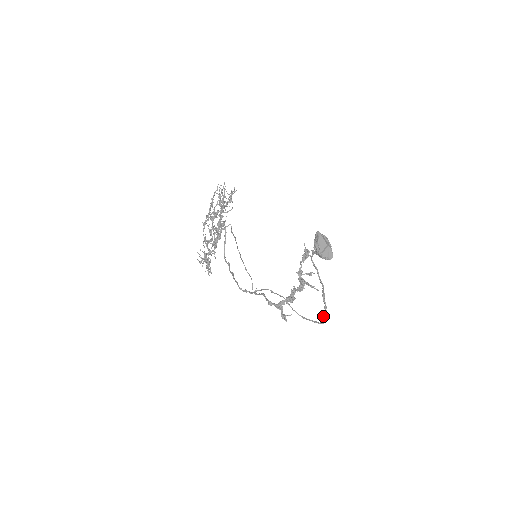
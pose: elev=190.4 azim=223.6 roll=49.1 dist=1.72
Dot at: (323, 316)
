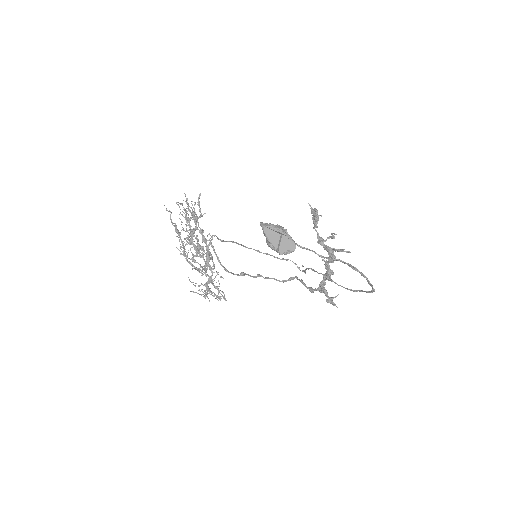
Dot at: occluded
